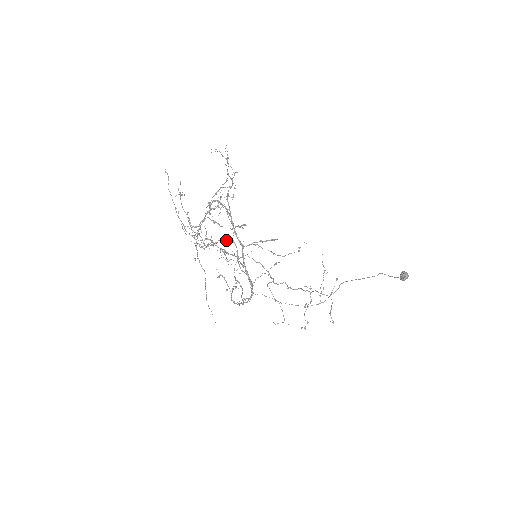
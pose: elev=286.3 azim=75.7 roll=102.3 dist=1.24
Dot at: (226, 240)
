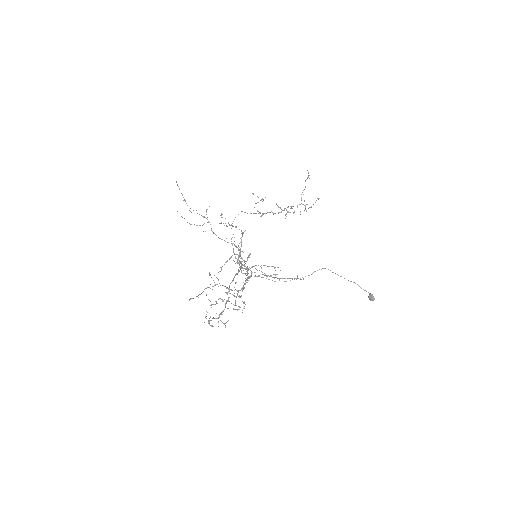
Dot at: occluded
